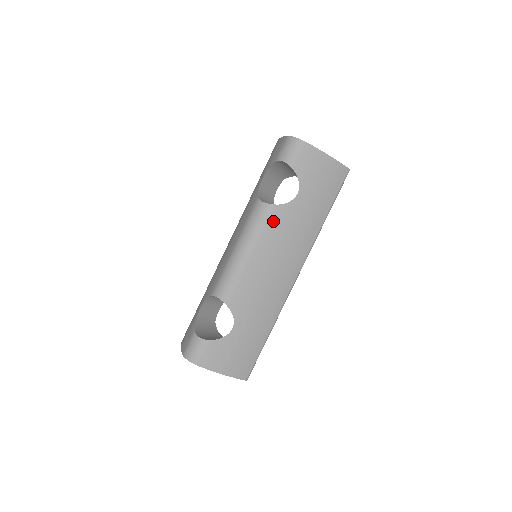
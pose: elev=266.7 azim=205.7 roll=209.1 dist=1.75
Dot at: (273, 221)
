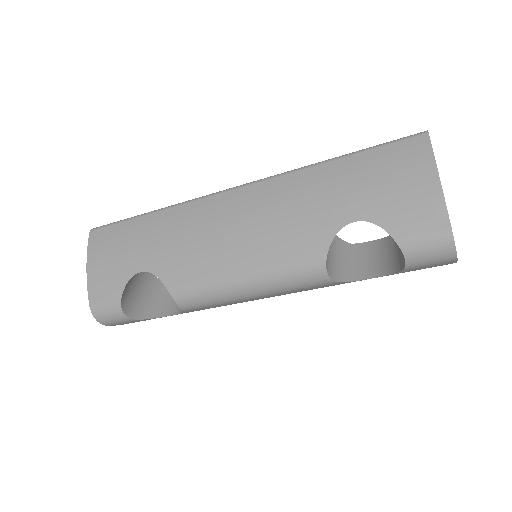
Dot at: (315, 287)
